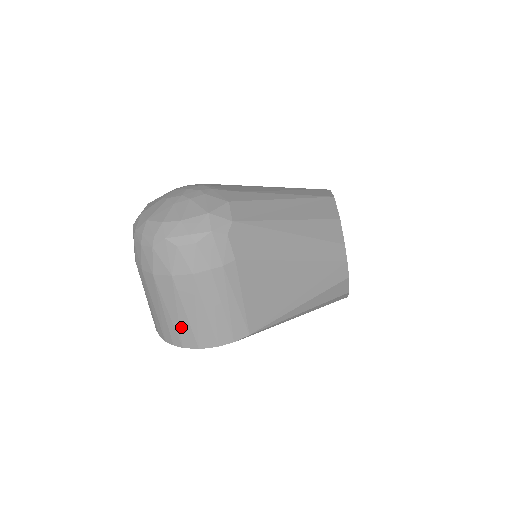
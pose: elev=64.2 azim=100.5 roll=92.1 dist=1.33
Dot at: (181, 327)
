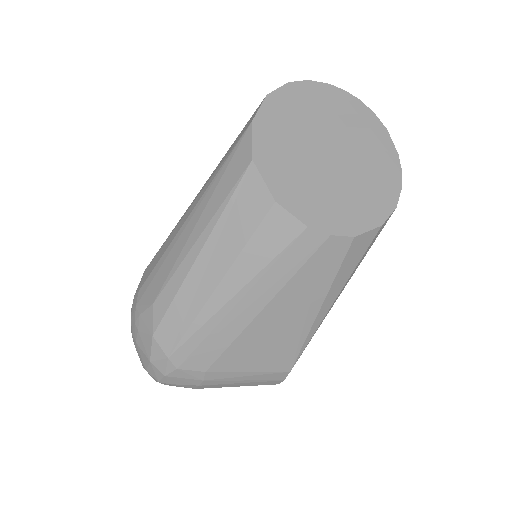
Dot at: occluded
